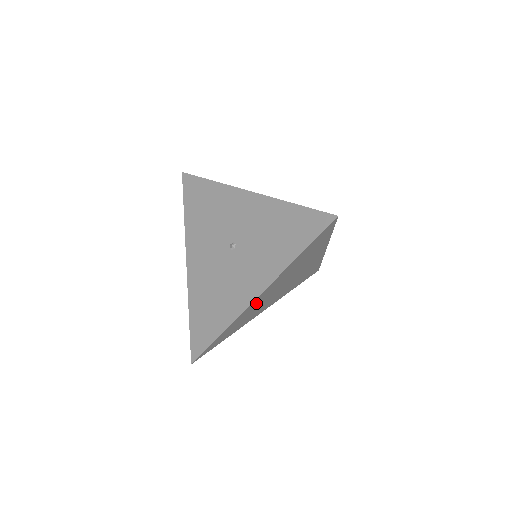
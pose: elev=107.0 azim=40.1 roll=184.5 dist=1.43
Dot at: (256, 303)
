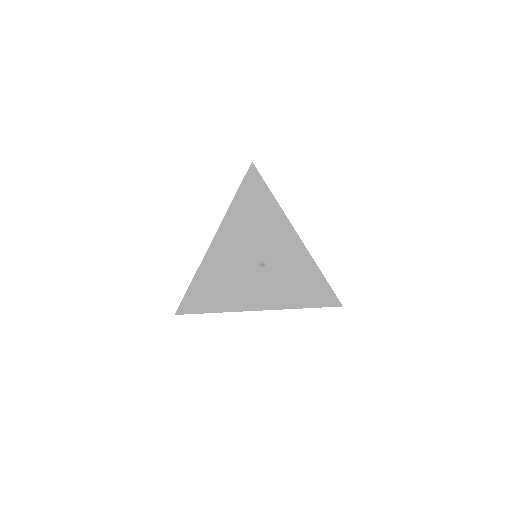
Dot at: occluded
